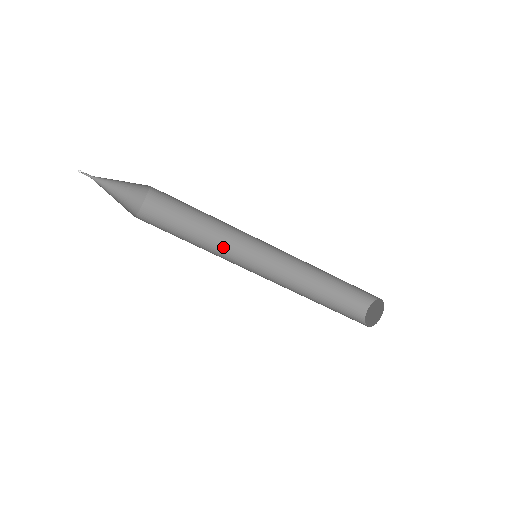
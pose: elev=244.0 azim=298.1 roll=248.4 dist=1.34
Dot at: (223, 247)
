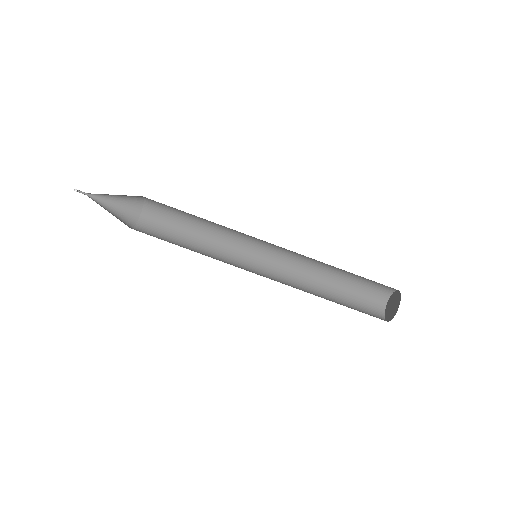
Dot at: (224, 250)
